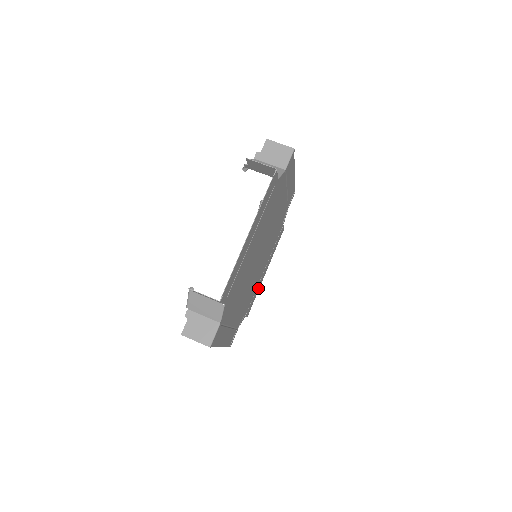
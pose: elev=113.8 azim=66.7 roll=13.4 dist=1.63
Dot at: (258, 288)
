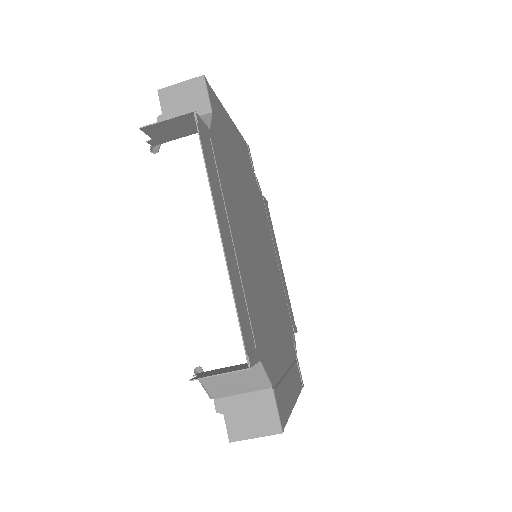
Dot at: (285, 289)
